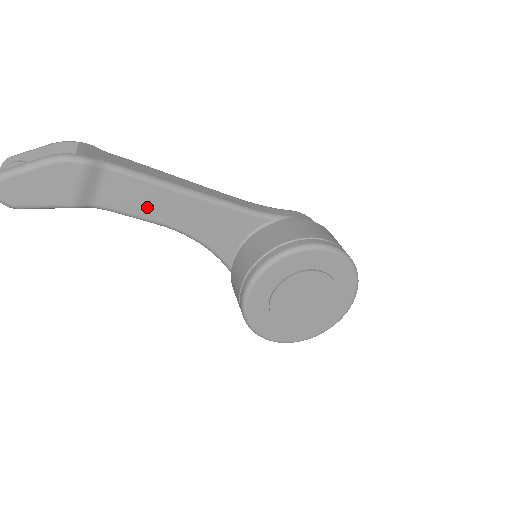
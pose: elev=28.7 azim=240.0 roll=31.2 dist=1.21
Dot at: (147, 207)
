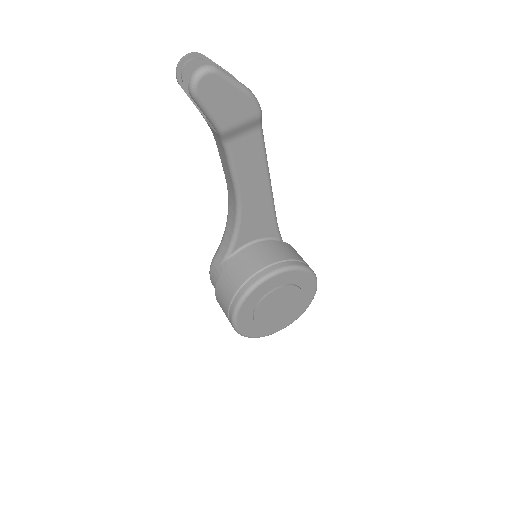
Dot at: (246, 172)
